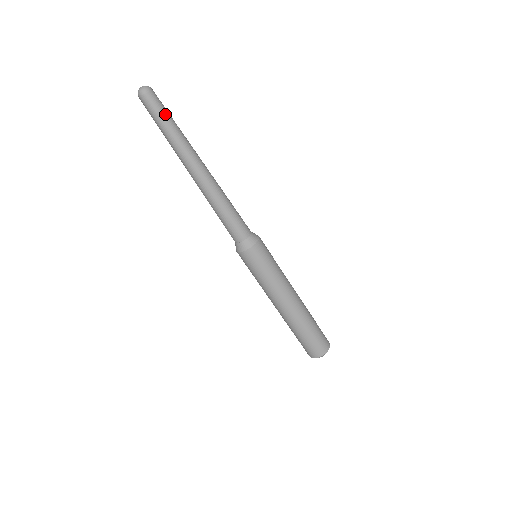
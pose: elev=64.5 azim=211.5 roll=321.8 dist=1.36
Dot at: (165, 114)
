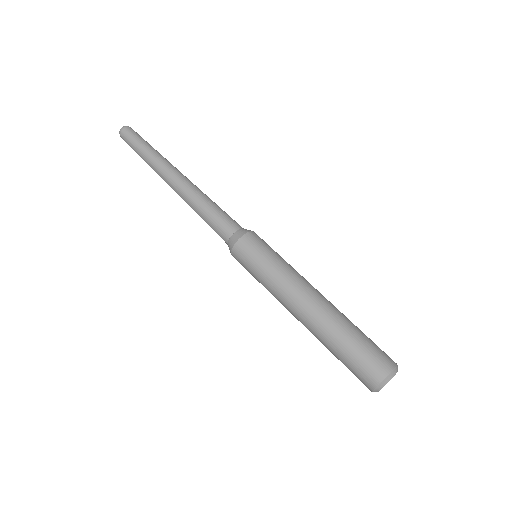
Dot at: (143, 140)
